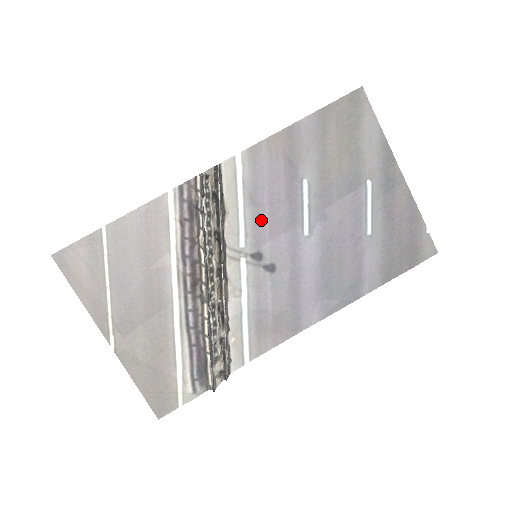
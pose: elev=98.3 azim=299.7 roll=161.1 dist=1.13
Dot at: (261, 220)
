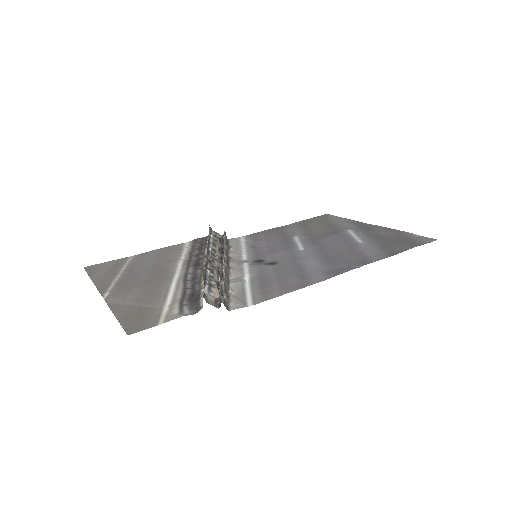
Dot at: (261, 250)
